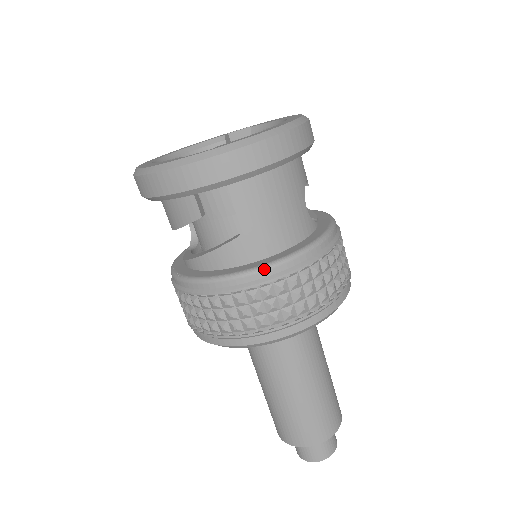
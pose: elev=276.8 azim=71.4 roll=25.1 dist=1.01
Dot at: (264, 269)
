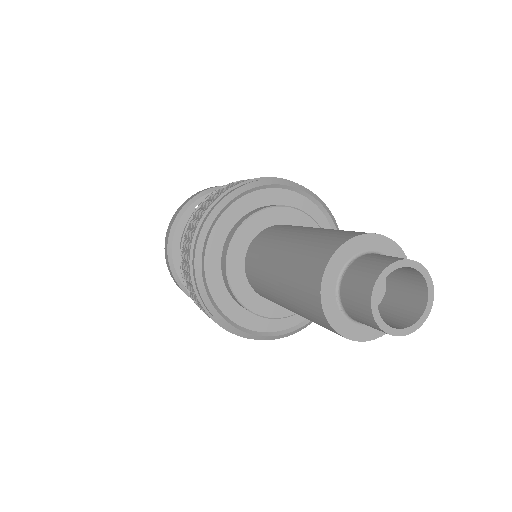
Dot at: occluded
